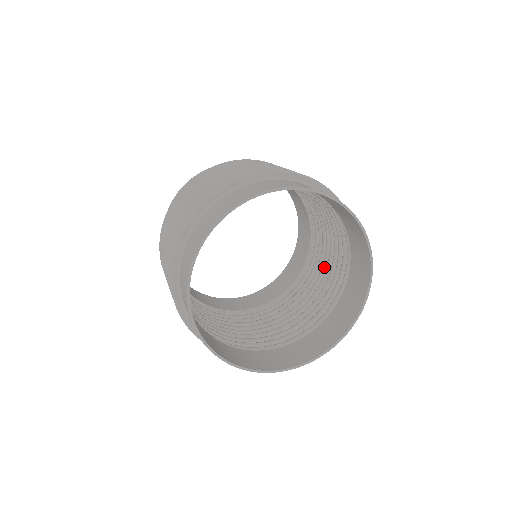
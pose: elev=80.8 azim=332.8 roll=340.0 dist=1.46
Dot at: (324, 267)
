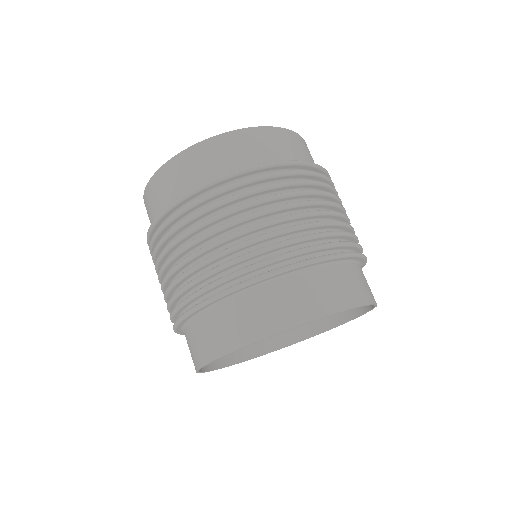
Dot at: occluded
